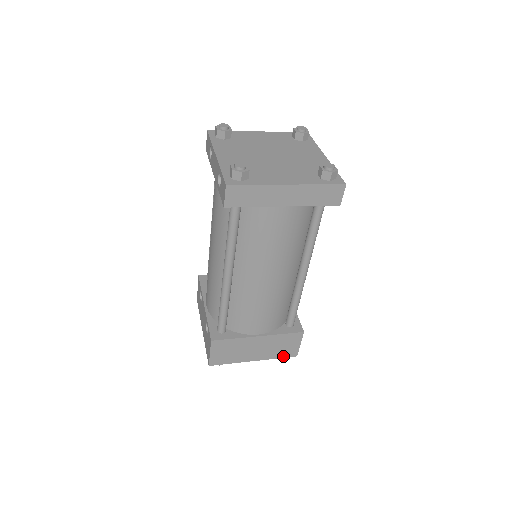
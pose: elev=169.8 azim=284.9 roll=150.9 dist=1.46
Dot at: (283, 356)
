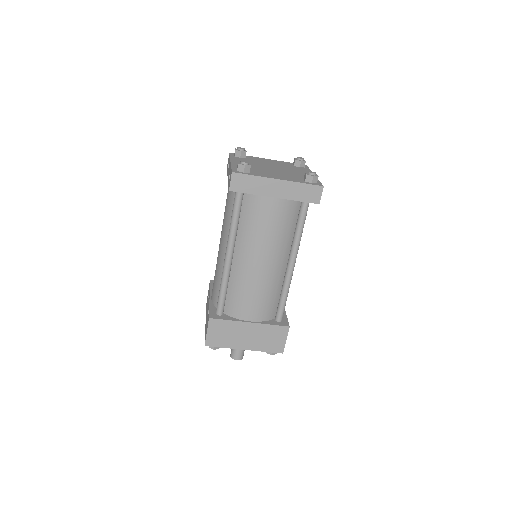
Dot at: (270, 350)
